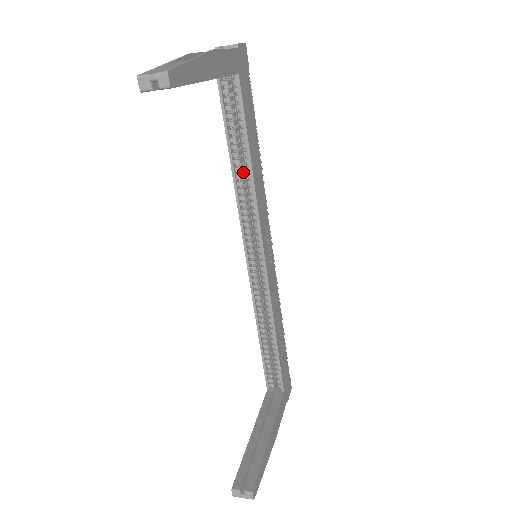
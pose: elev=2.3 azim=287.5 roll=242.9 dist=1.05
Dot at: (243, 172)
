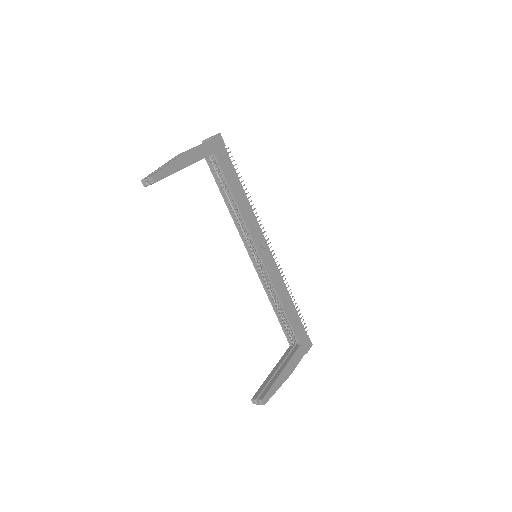
Dot at: (235, 206)
